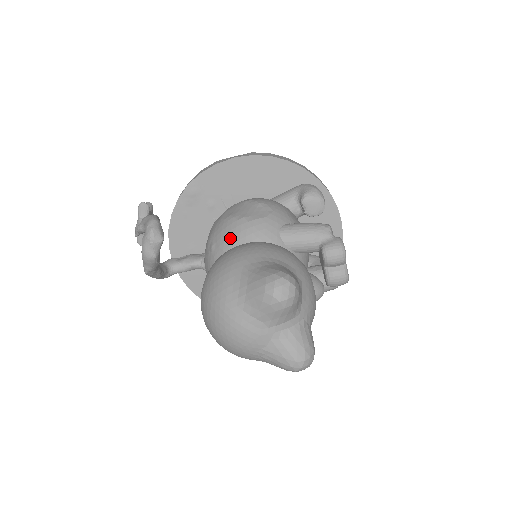
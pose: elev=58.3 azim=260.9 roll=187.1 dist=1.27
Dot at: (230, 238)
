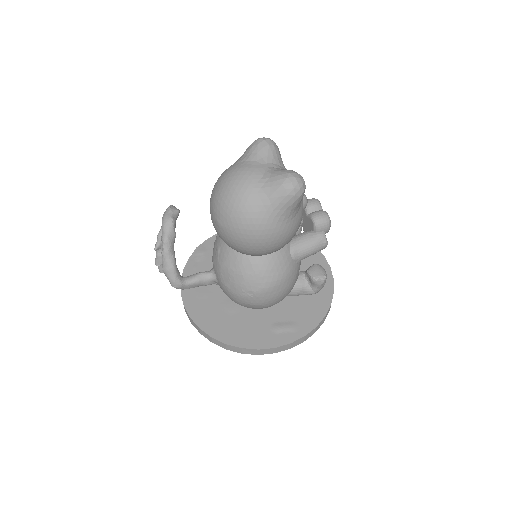
Dot at: occluded
